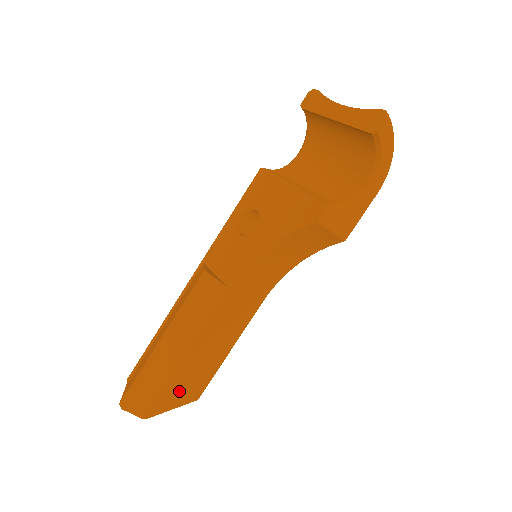
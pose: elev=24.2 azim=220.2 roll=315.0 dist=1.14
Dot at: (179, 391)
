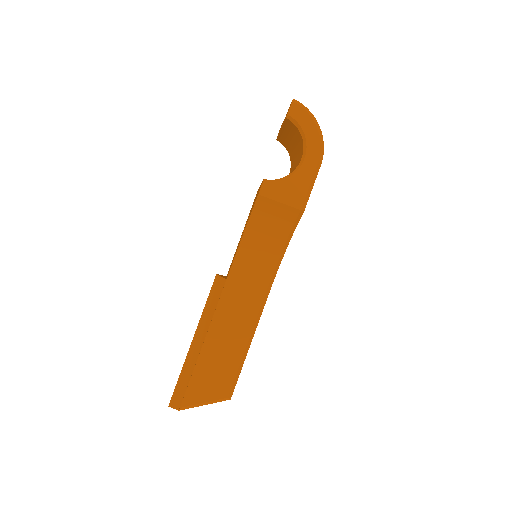
Dot at: (204, 382)
